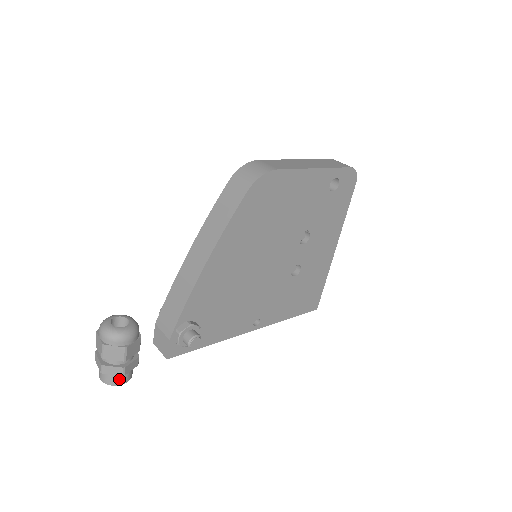
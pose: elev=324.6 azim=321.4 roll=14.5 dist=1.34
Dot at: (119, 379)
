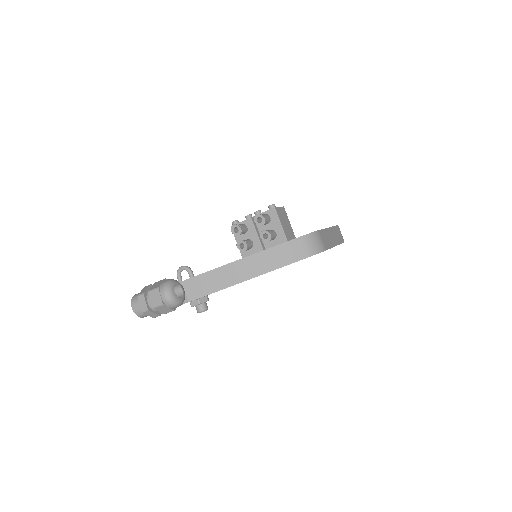
Dot at: occluded
